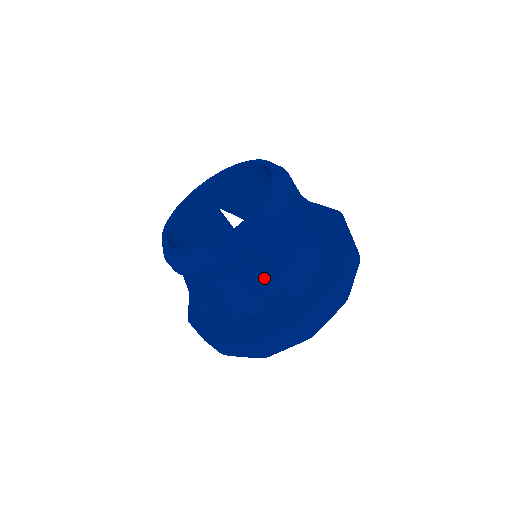
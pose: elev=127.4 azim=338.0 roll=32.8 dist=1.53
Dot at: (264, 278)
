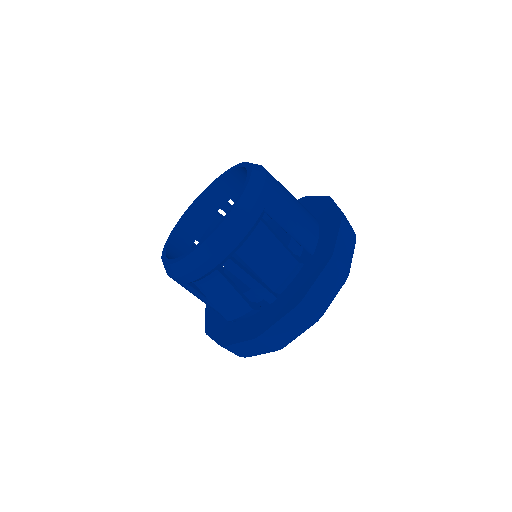
Dot at: occluded
